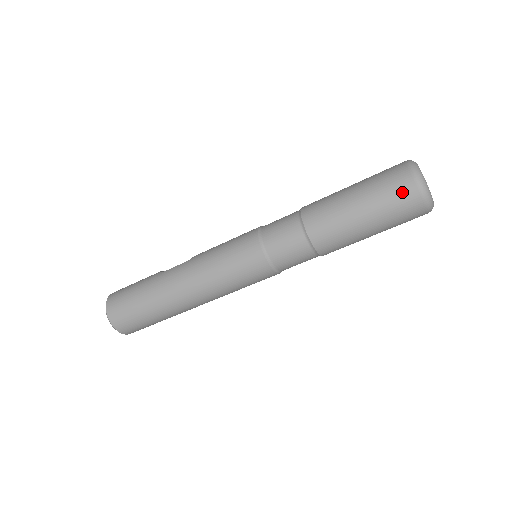
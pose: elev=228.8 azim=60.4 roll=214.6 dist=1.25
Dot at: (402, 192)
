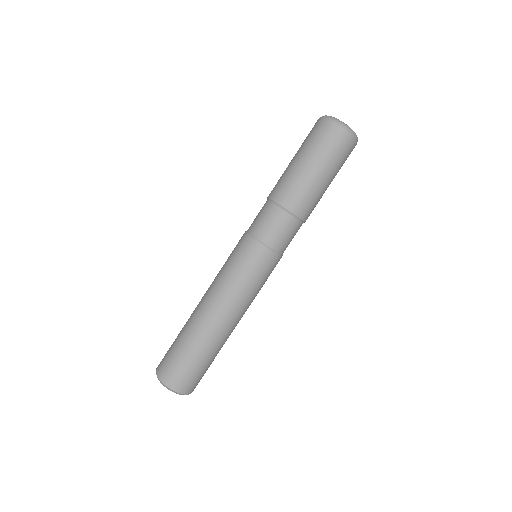
Dot at: (312, 129)
